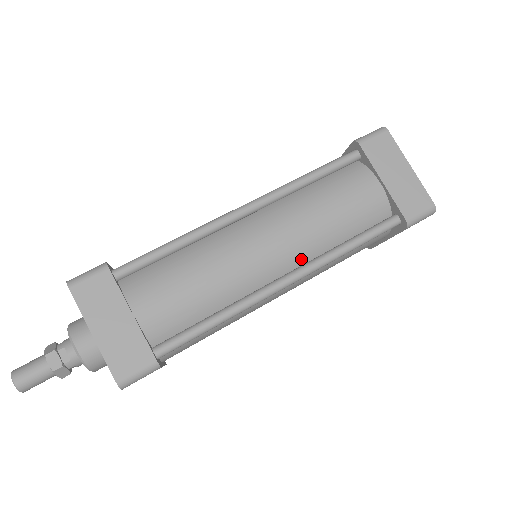
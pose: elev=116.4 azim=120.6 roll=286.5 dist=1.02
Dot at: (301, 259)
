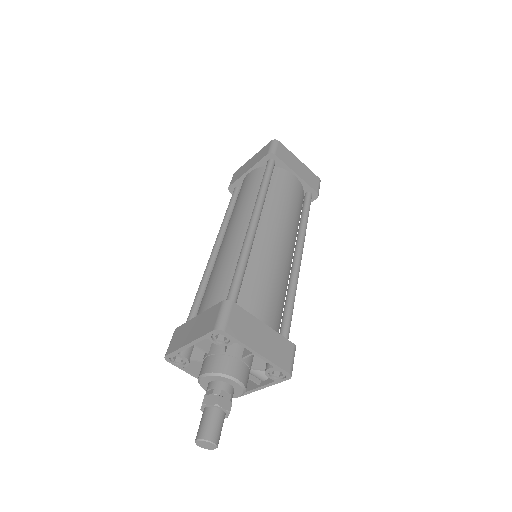
Dot at: (294, 240)
